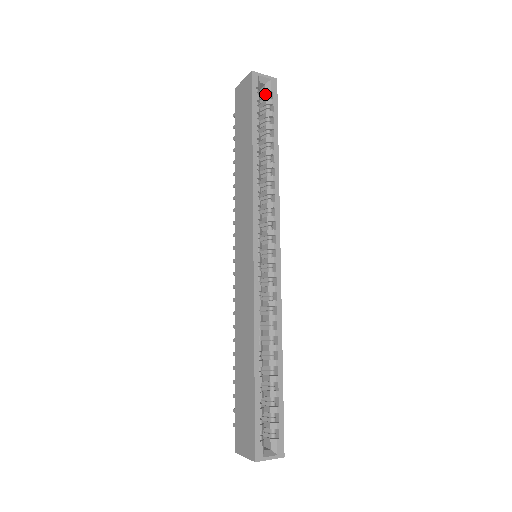
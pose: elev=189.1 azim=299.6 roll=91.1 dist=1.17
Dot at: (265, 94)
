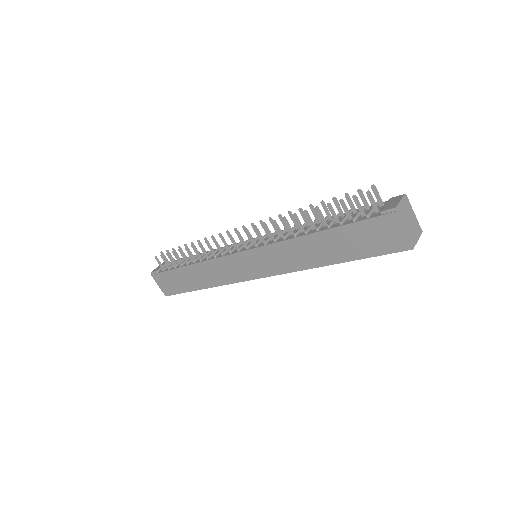
Dot at: occluded
